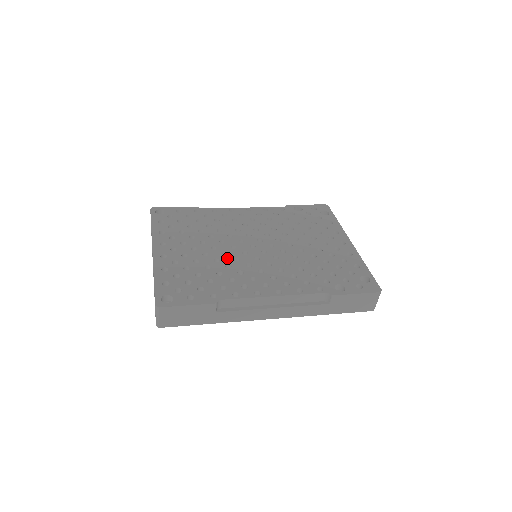
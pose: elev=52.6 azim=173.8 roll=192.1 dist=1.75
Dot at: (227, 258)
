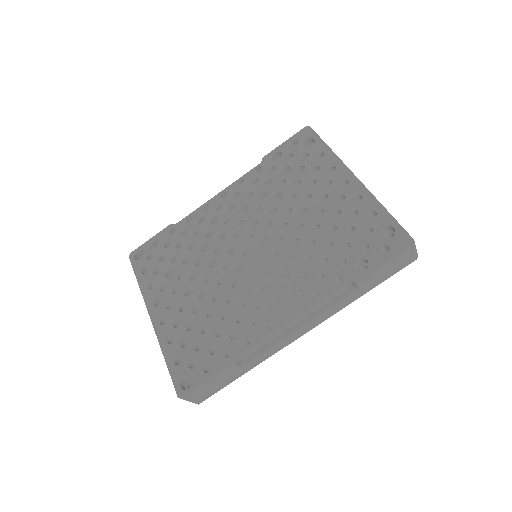
Dot at: (224, 288)
